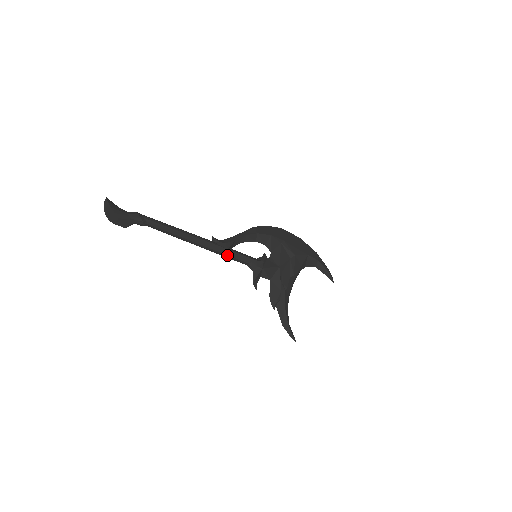
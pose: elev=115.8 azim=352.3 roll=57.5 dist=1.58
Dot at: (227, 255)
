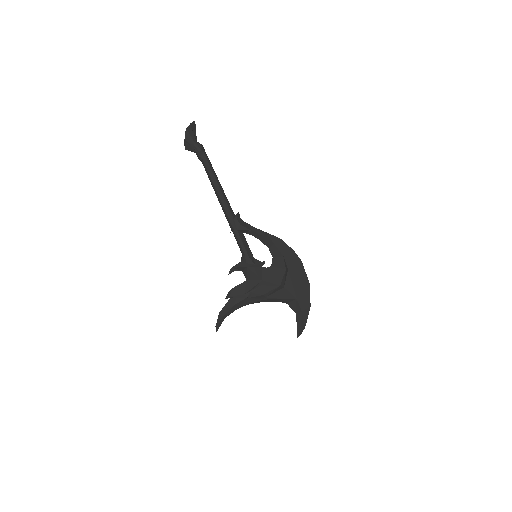
Dot at: (233, 233)
